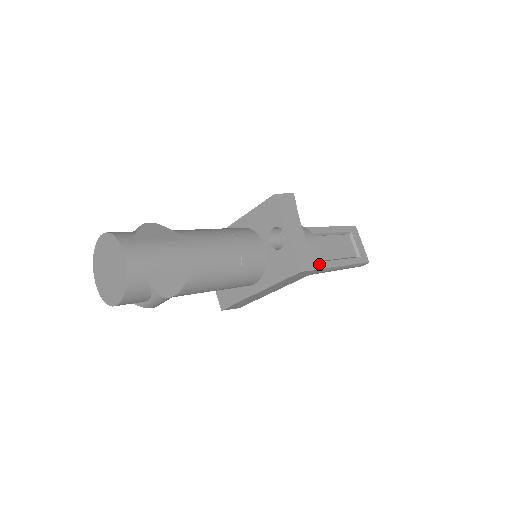
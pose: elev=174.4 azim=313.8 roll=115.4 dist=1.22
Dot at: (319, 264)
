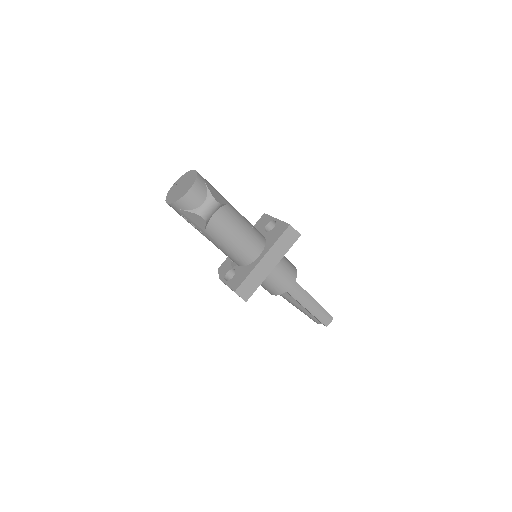
Dot at: occluded
